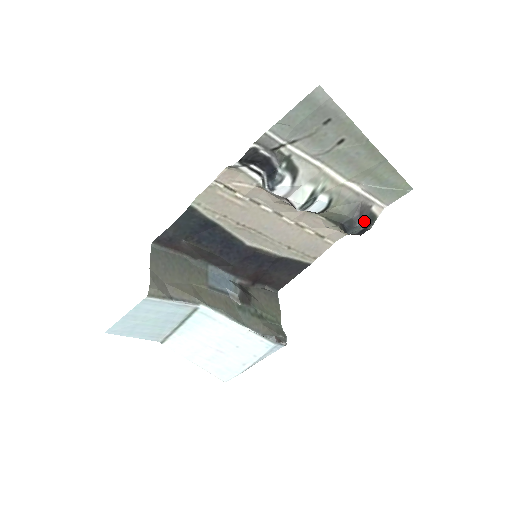
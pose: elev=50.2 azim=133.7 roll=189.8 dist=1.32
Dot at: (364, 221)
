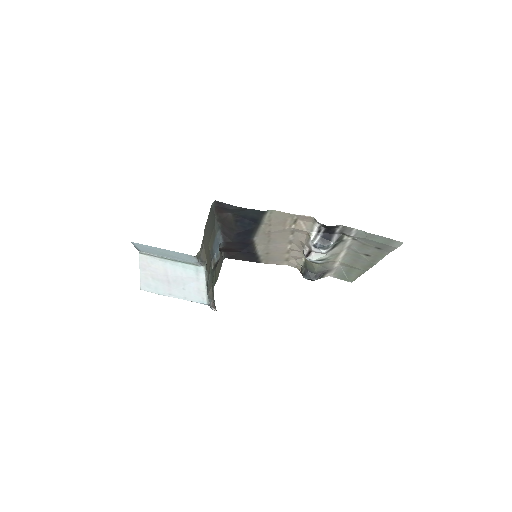
Dot at: occluded
